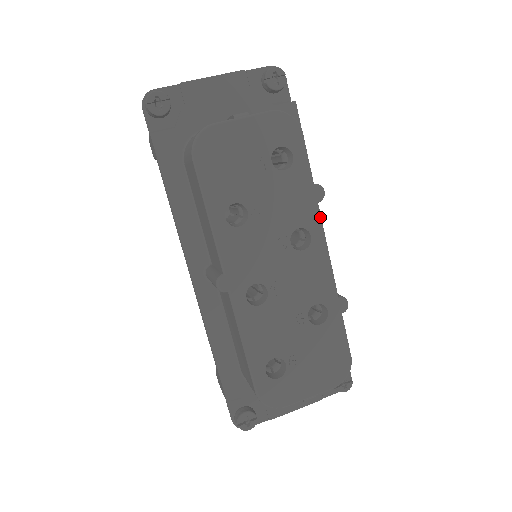
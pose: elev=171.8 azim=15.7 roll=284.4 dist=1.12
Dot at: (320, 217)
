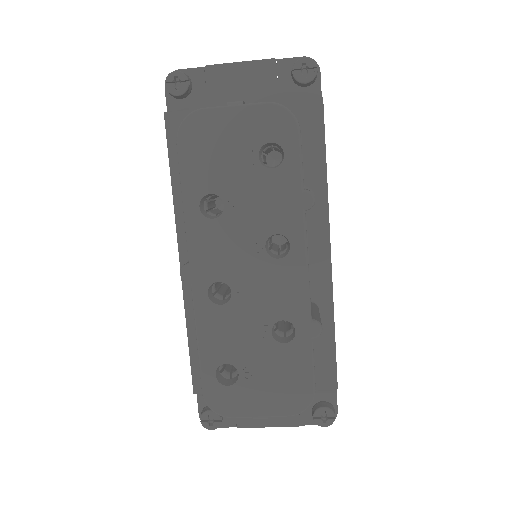
Dot at: (304, 227)
